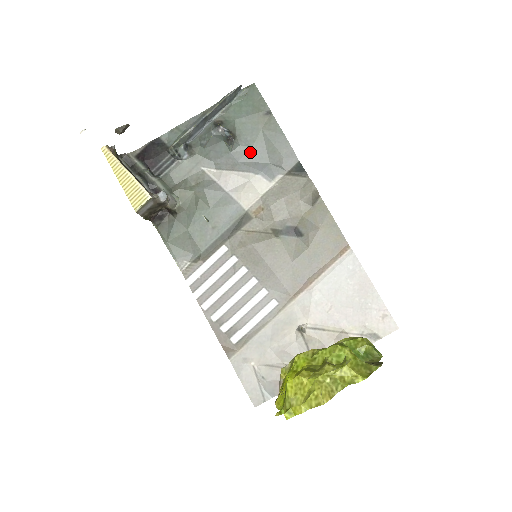
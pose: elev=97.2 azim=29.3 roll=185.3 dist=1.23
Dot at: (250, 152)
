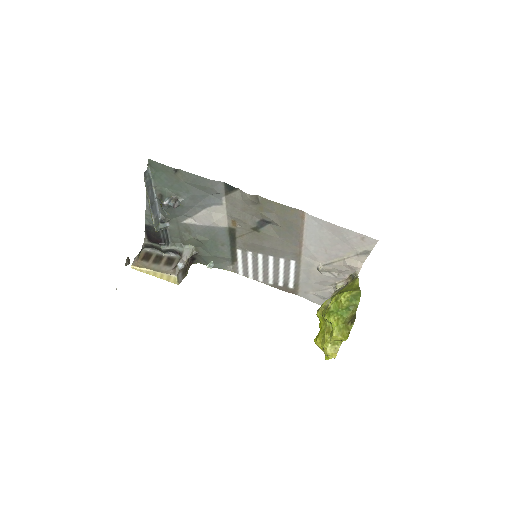
Dot at: (193, 198)
